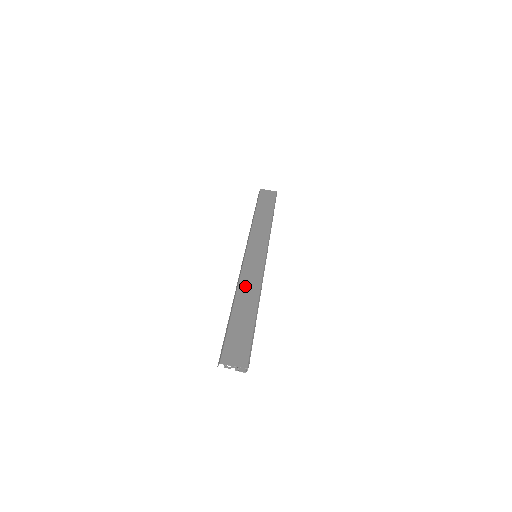
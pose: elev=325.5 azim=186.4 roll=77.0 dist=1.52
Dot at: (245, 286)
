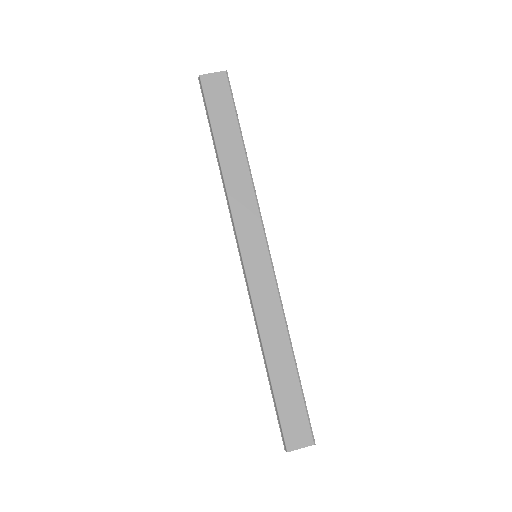
Dot at: (267, 326)
